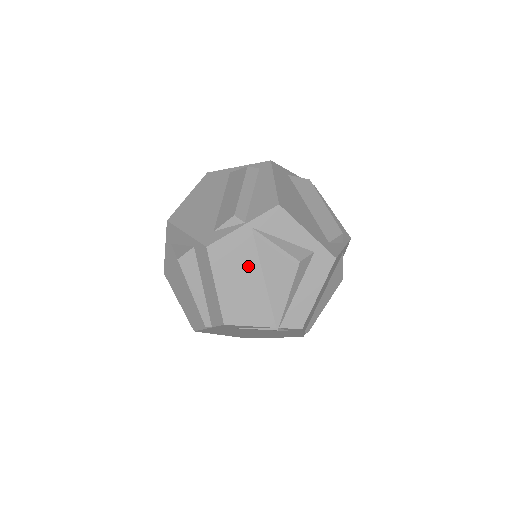
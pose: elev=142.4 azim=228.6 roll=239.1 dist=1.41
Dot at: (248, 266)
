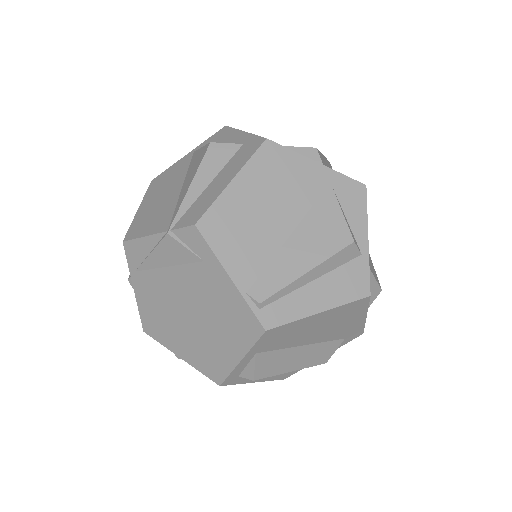
Dot at: (175, 182)
